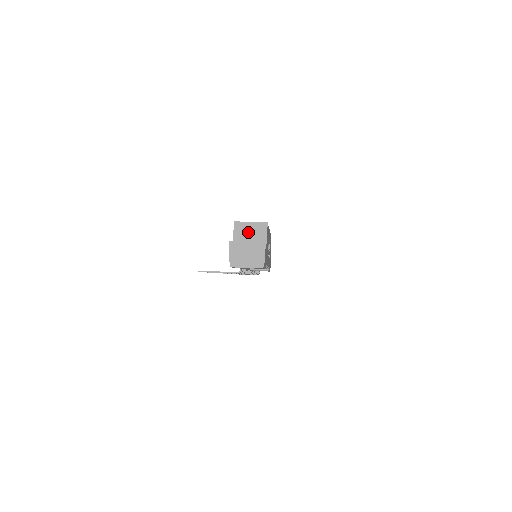
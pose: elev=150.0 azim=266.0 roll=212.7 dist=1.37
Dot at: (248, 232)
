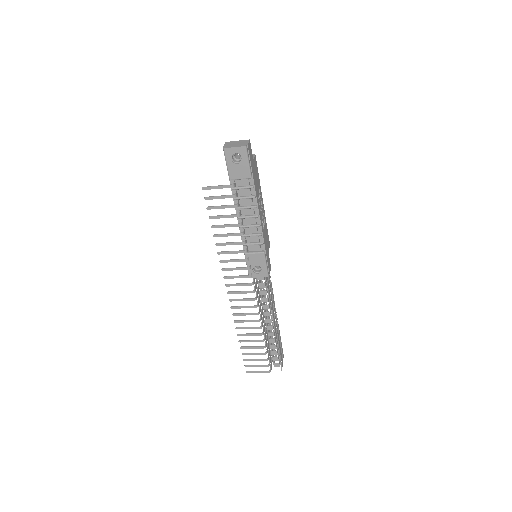
Dot at: occluded
